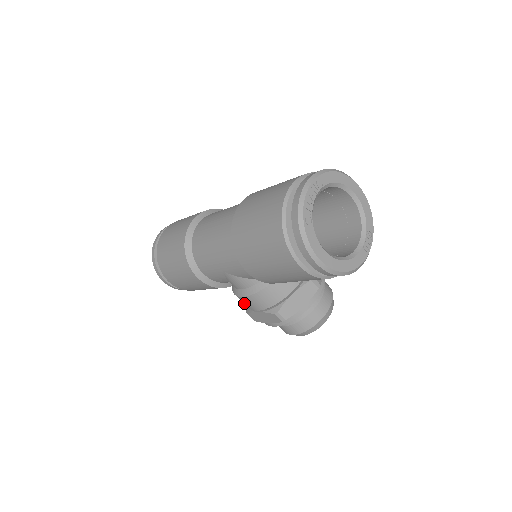
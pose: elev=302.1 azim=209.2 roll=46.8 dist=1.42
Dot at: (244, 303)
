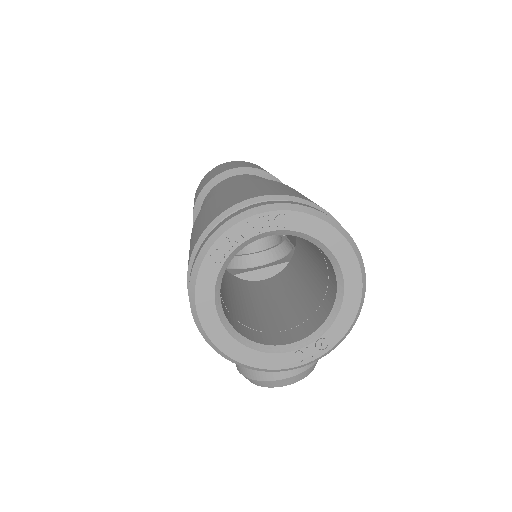
Dot at: occluded
